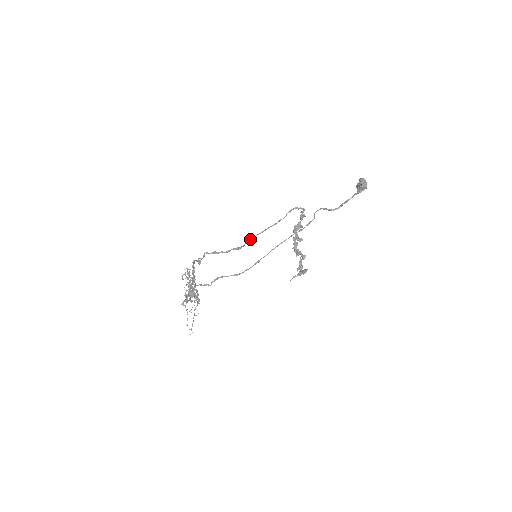
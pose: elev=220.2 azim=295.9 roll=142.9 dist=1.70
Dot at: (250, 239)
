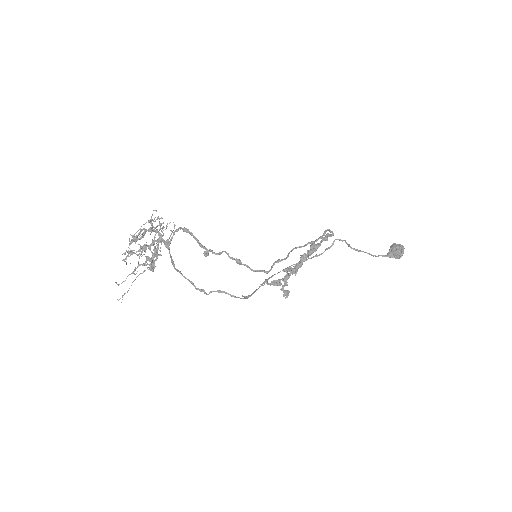
Dot at: (281, 260)
